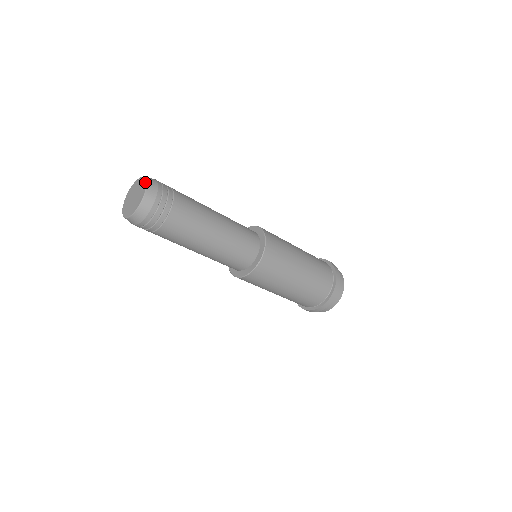
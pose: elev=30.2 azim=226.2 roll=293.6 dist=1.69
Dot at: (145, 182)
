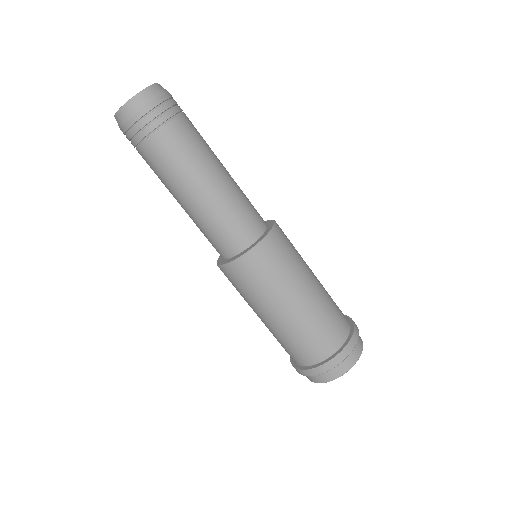
Dot at: occluded
